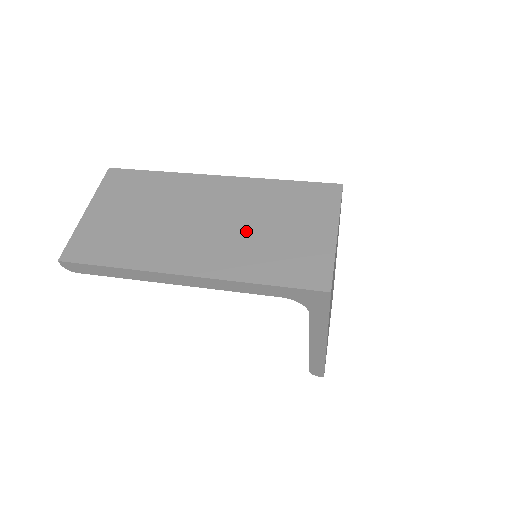
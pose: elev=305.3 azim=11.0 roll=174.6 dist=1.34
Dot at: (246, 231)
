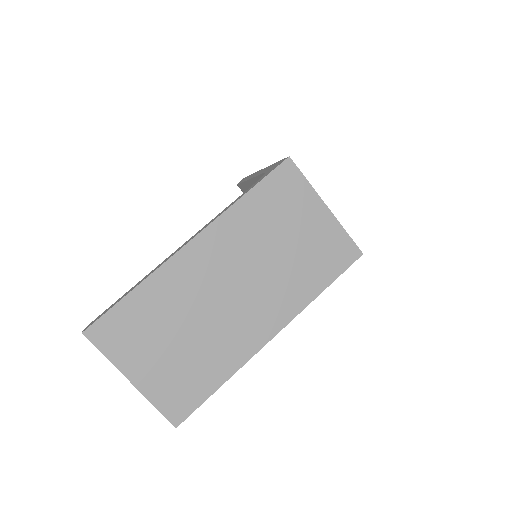
Dot at: (271, 267)
